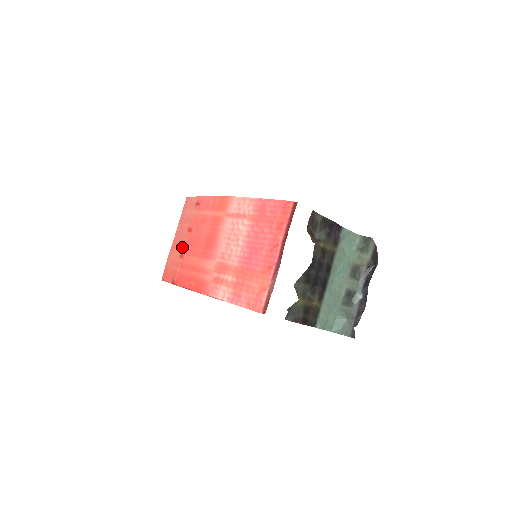
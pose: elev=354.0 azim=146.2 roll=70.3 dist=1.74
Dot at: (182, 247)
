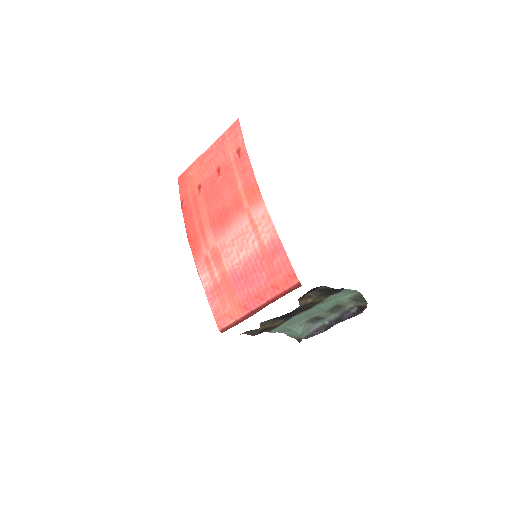
Dot at: (204, 179)
